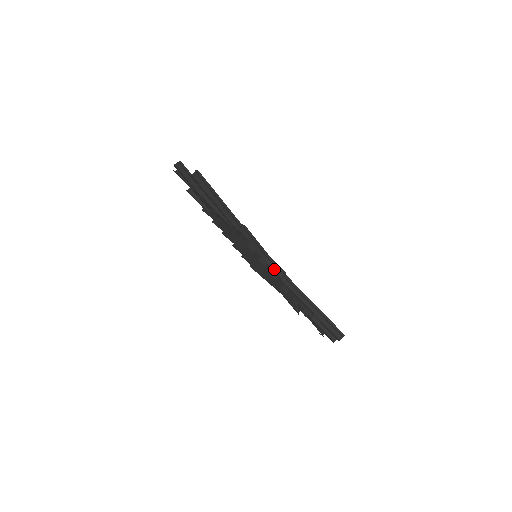
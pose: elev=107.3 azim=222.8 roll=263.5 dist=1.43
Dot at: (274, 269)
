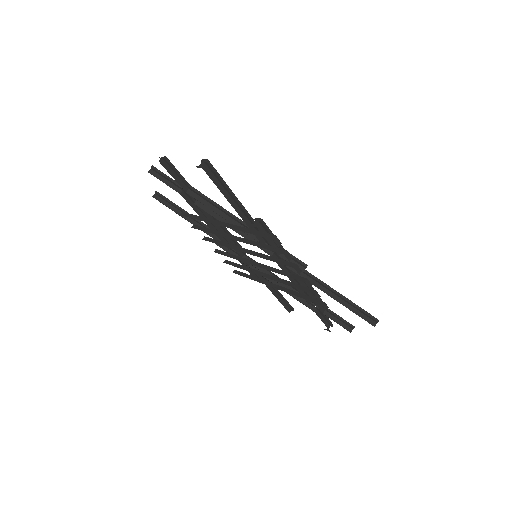
Dot at: occluded
